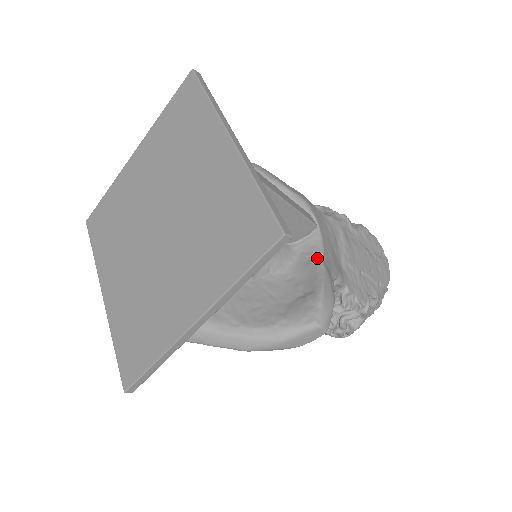
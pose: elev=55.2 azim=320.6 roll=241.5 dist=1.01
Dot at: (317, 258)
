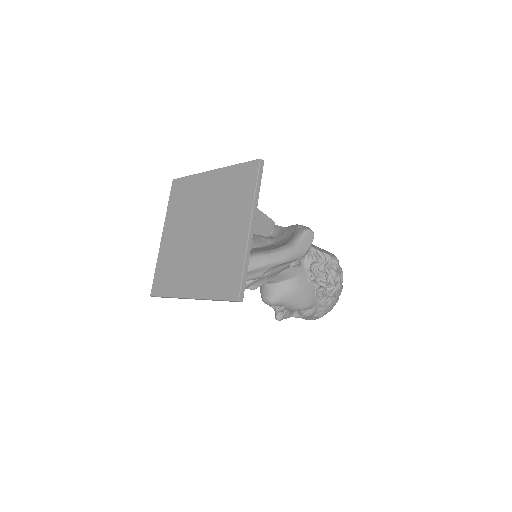
Dot at: (286, 228)
